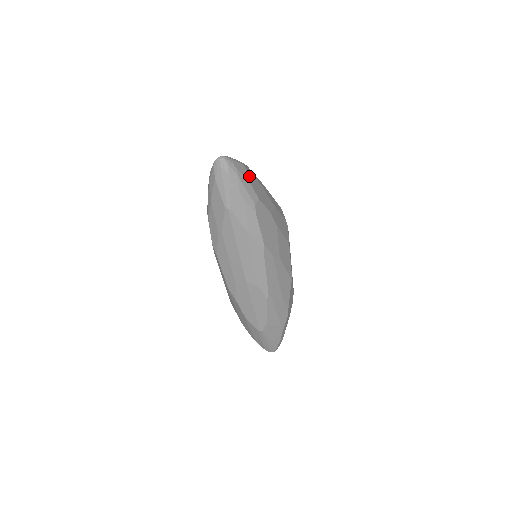
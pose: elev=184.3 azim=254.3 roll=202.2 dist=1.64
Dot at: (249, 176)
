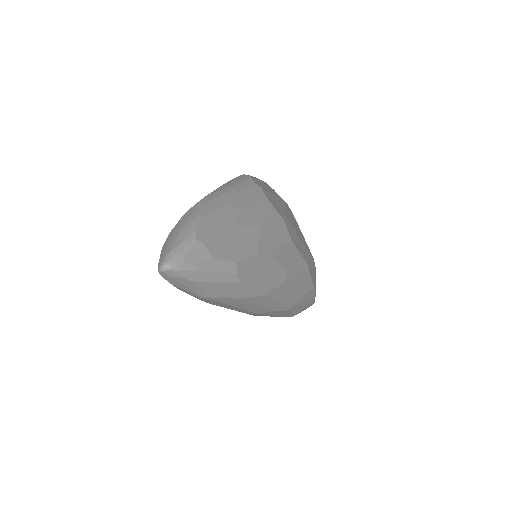
Dot at: (212, 247)
